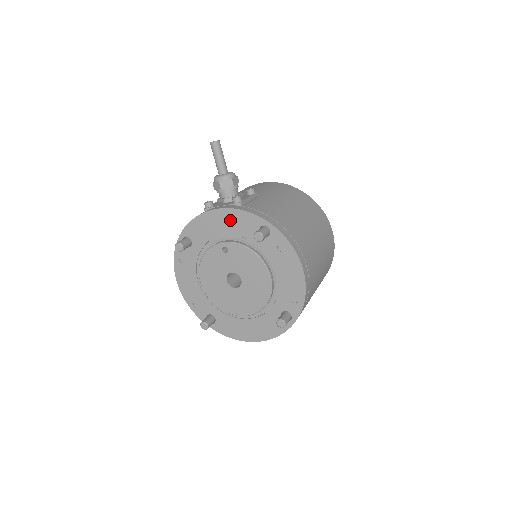
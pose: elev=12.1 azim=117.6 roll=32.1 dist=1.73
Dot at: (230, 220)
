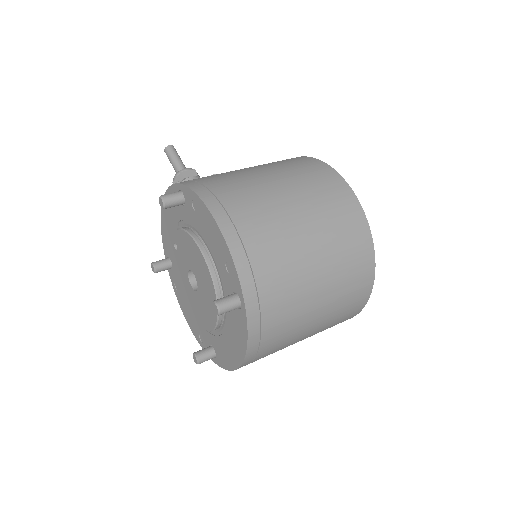
Dot at: (169, 210)
